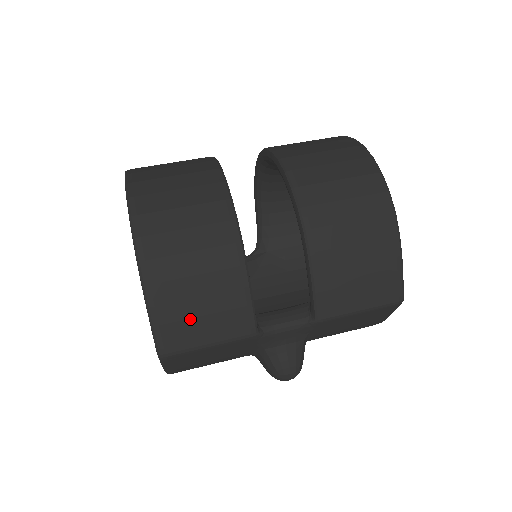
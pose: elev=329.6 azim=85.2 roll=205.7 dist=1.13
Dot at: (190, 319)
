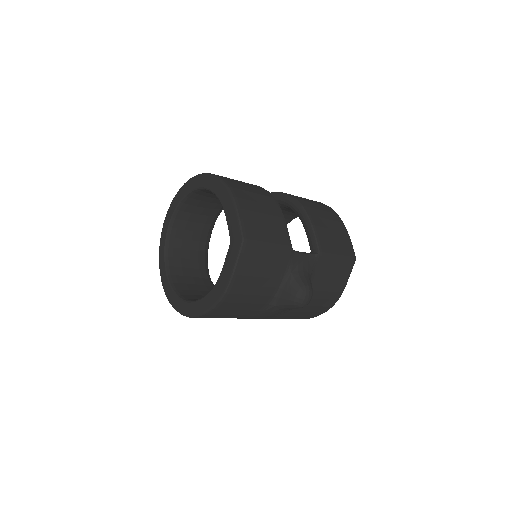
Dot at: (258, 223)
